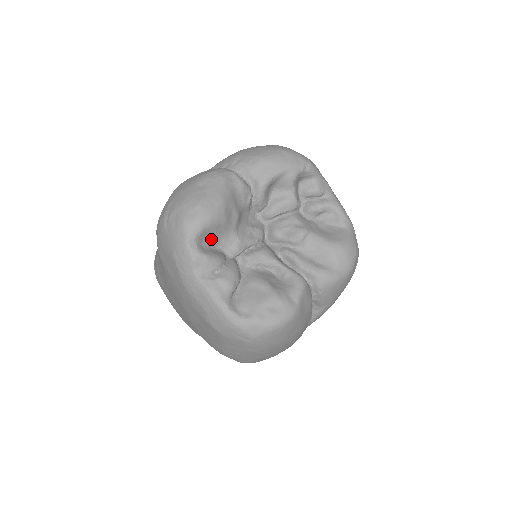
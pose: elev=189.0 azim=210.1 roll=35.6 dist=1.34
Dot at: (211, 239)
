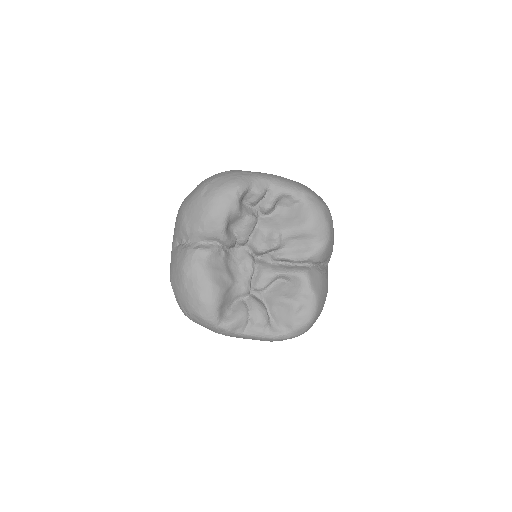
Dot at: (226, 305)
